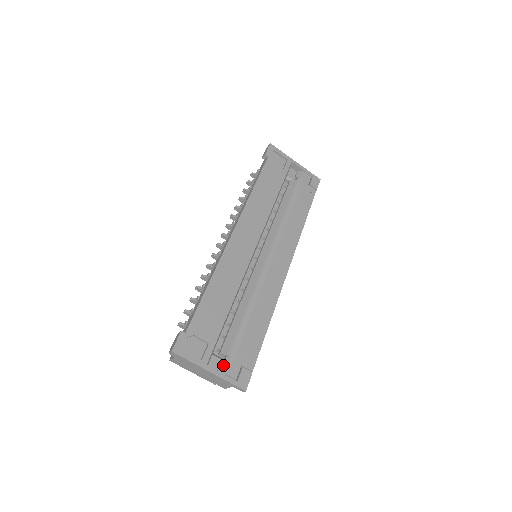
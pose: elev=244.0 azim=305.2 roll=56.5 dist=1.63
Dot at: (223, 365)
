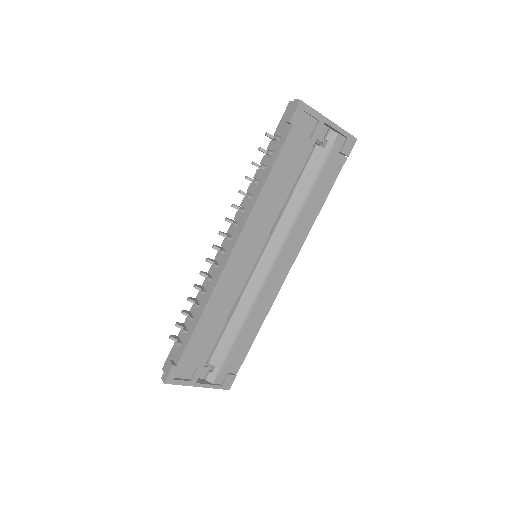
Dot at: (211, 375)
